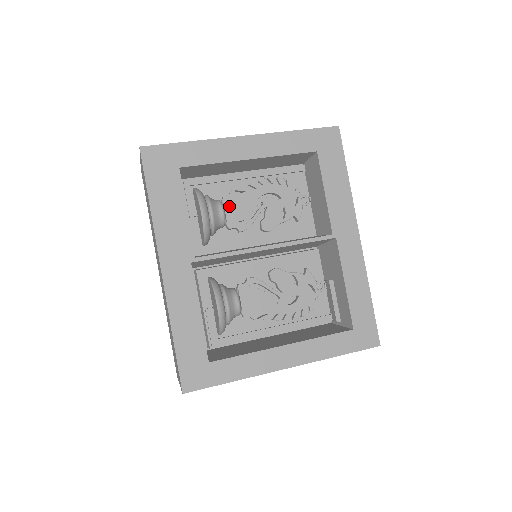
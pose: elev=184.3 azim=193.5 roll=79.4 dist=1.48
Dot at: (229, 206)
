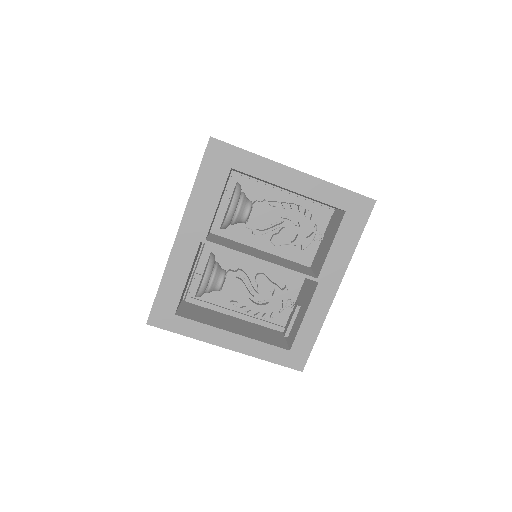
Dot at: (256, 211)
